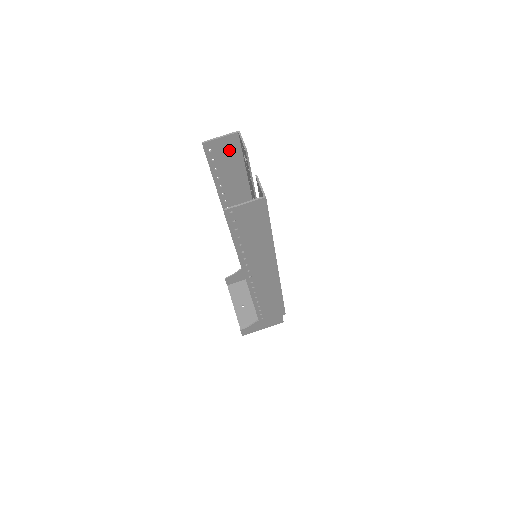
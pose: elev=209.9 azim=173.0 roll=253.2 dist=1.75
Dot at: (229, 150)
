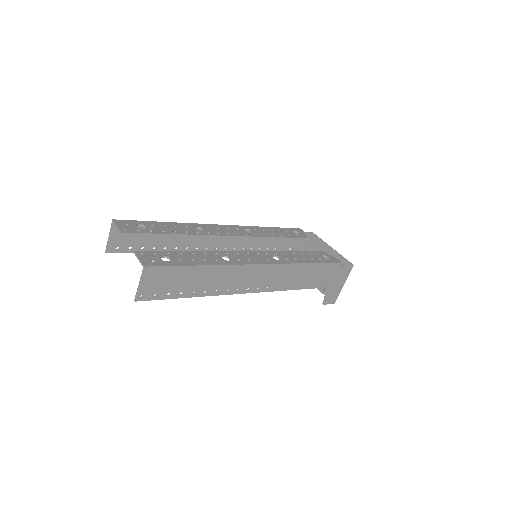
Dot at: occluded
